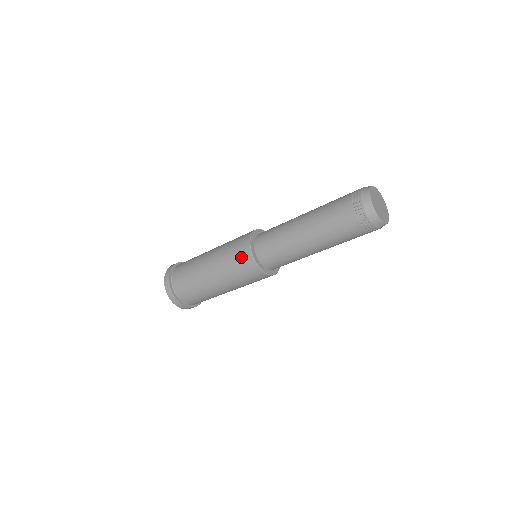
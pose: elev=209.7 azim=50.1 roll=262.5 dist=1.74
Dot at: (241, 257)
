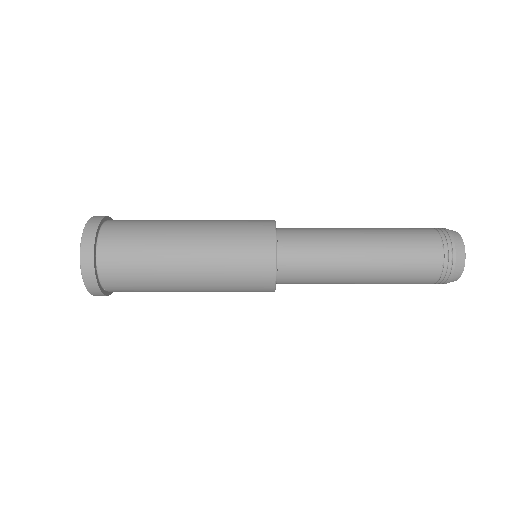
Dot at: (255, 251)
